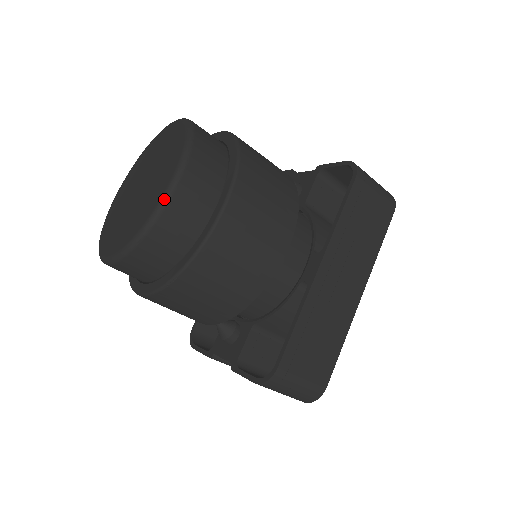
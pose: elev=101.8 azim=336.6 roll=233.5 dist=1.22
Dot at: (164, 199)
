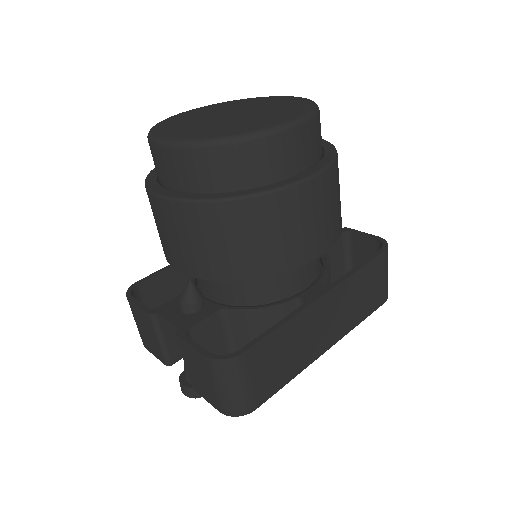
Dot at: (278, 127)
